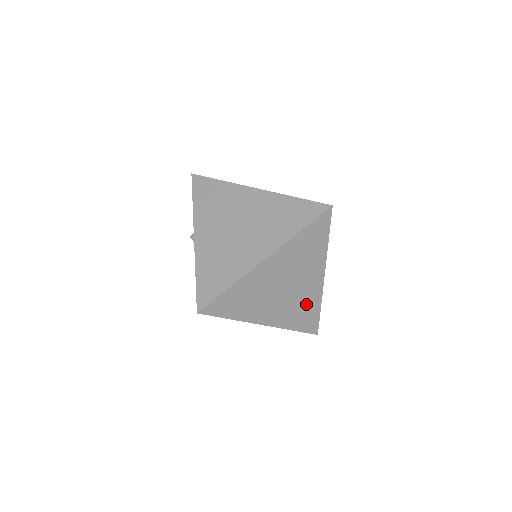
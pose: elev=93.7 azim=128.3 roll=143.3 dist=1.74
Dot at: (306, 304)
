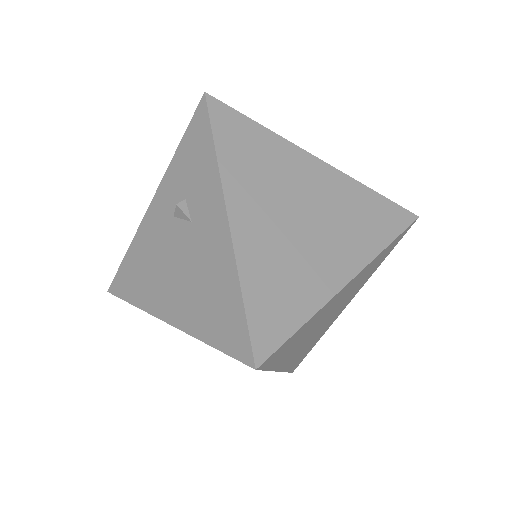
Dot at: (317, 338)
